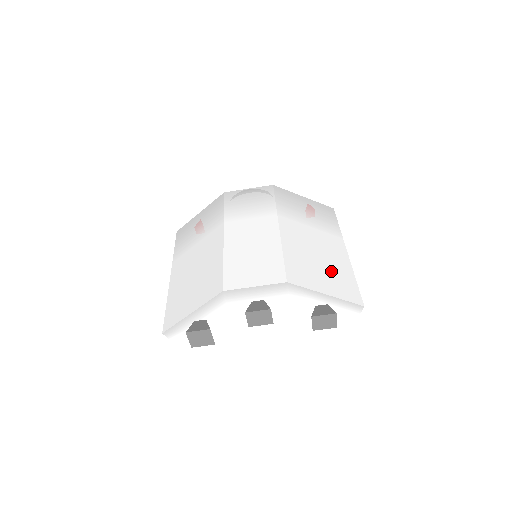
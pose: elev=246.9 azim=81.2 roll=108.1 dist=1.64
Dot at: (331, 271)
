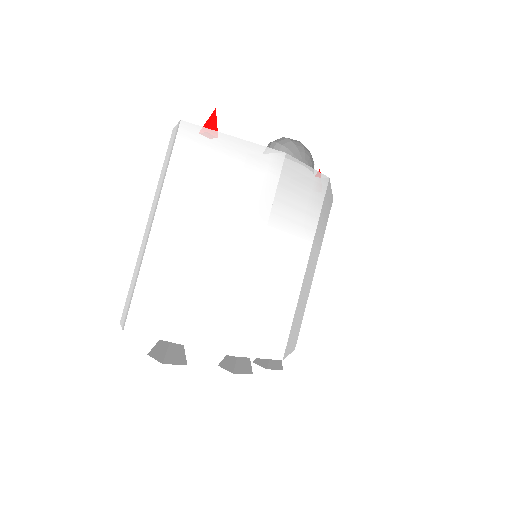
Dot at: occluded
